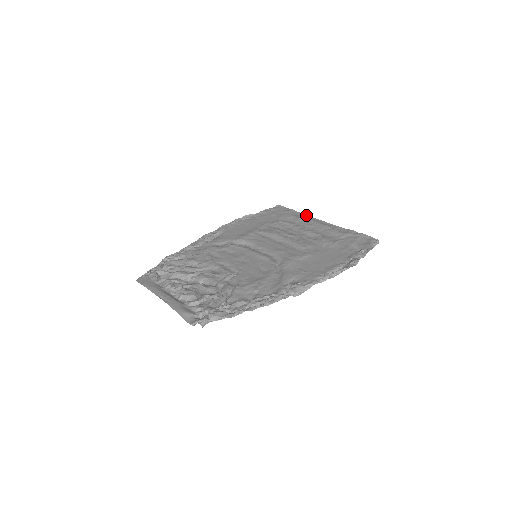
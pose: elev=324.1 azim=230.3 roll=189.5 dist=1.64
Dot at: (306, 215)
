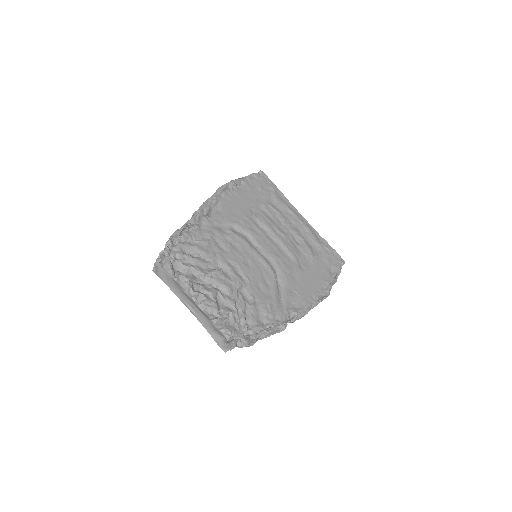
Dot at: (288, 200)
